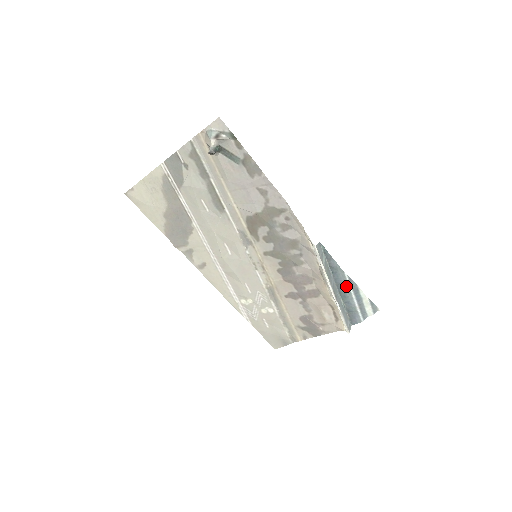
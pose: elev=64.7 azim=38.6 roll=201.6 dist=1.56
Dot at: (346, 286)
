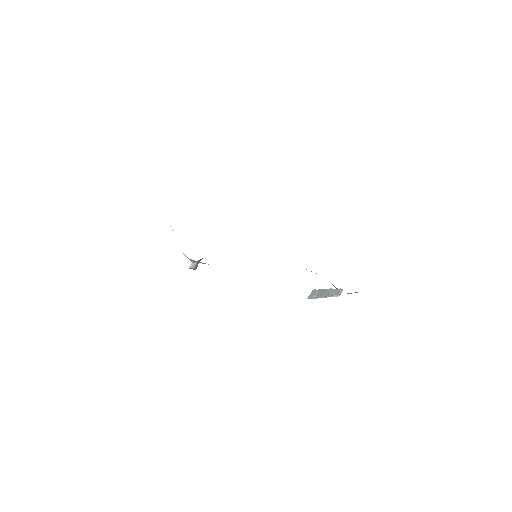
Dot at: occluded
